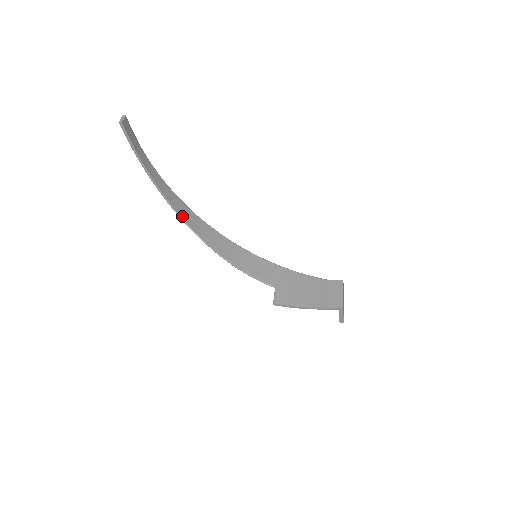
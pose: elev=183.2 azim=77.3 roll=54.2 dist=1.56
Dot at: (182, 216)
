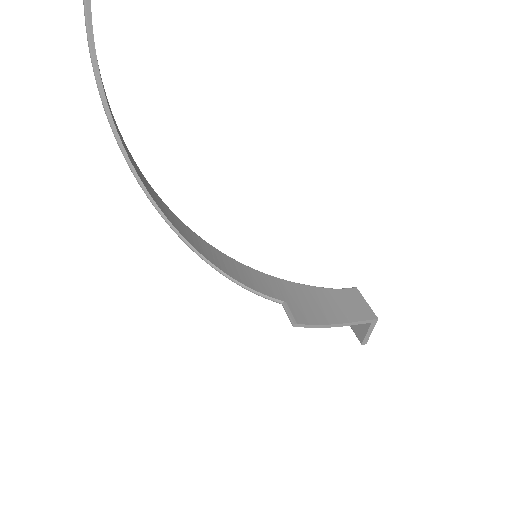
Dot at: (146, 188)
